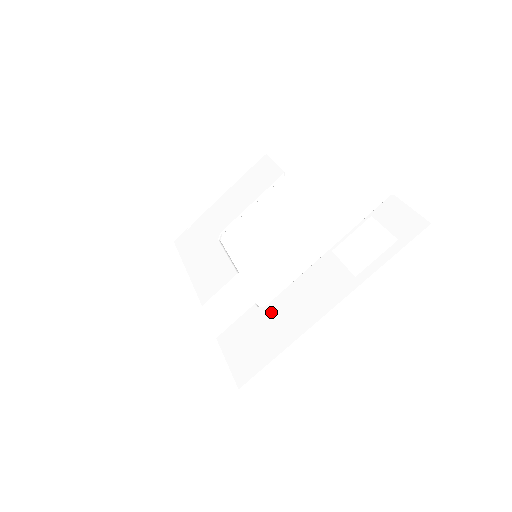
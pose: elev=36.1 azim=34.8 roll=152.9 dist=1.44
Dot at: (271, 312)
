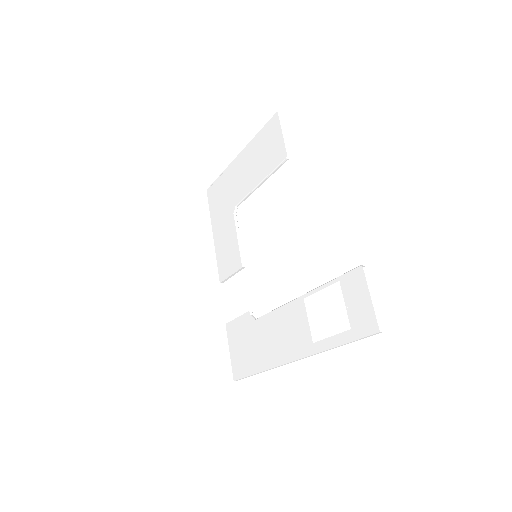
Dot at: (257, 329)
